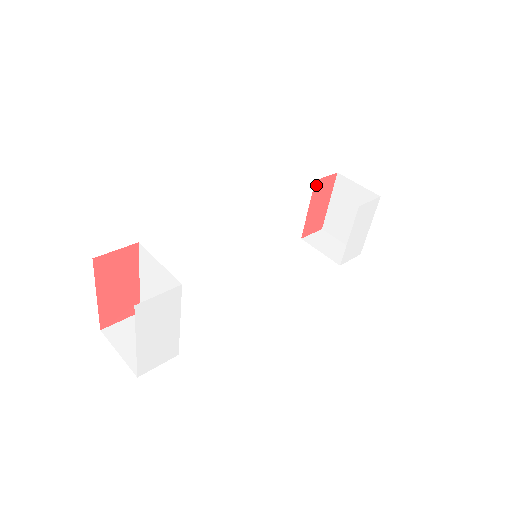
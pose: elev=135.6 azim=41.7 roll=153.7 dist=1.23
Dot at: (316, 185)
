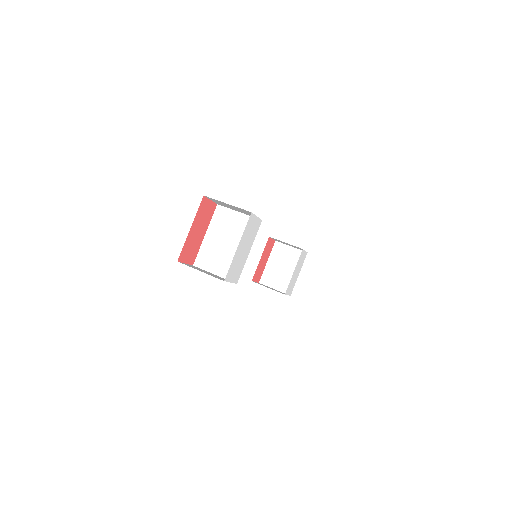
Dot at: (268, 241)
